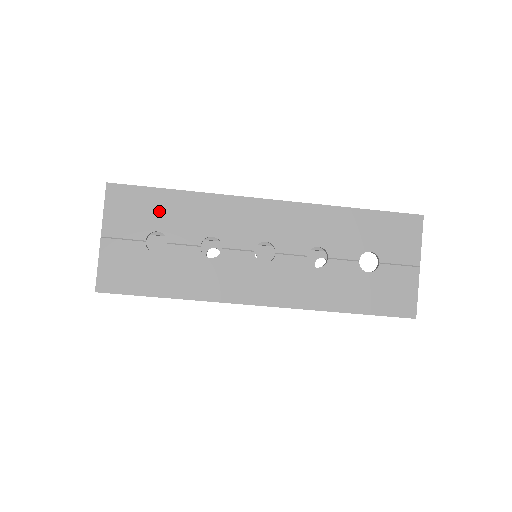
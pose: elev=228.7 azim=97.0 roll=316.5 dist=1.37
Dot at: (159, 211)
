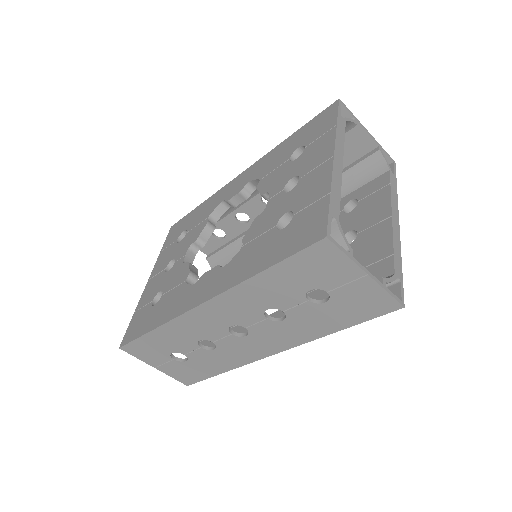
Dot at: (158, 345)
